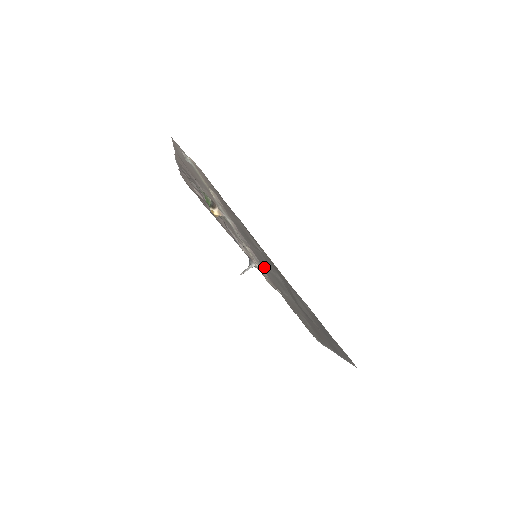
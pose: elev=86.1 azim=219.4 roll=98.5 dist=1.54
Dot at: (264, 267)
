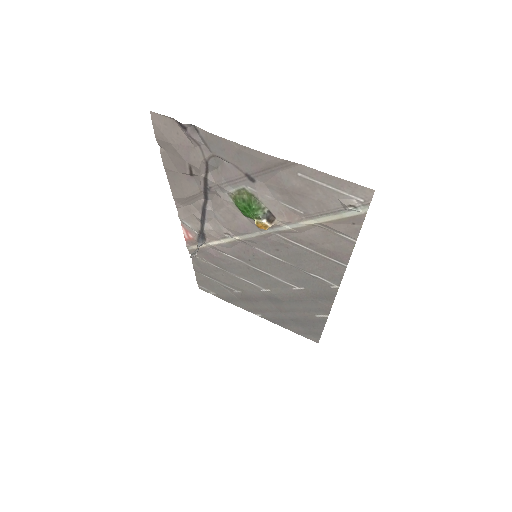
Dot at: (238, 256)
